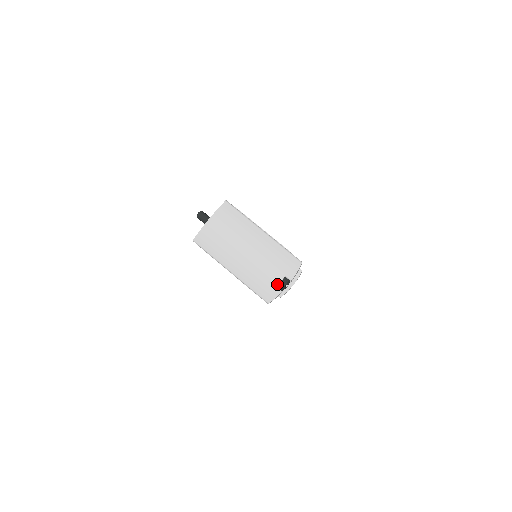
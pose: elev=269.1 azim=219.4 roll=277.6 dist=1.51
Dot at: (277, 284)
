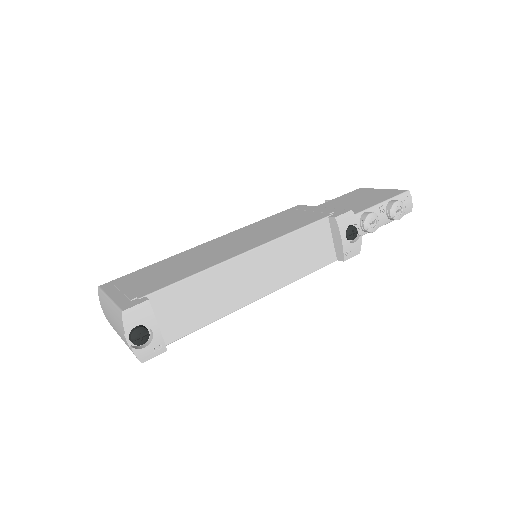
Dot at: (128, 344)
